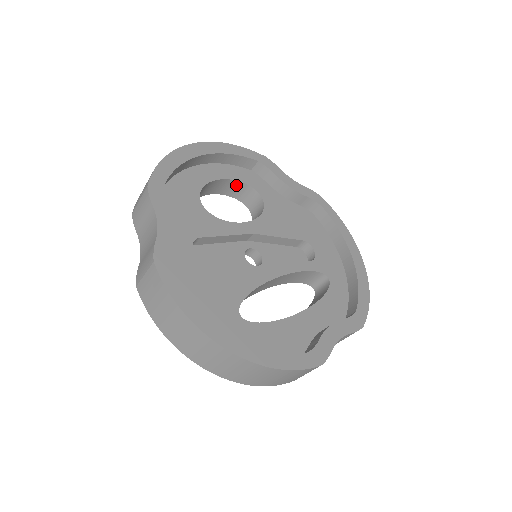
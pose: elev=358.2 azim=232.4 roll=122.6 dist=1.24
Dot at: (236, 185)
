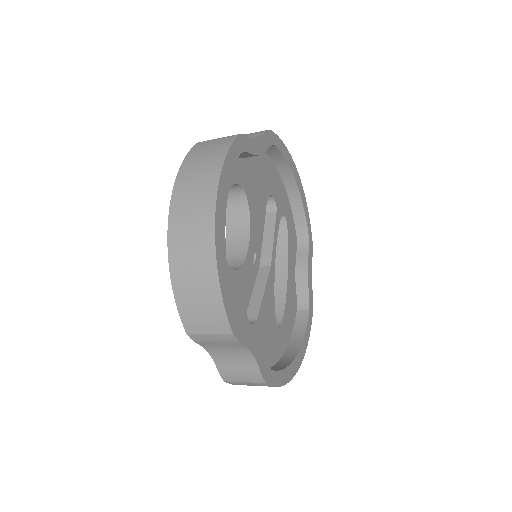
Dot at: occluded
